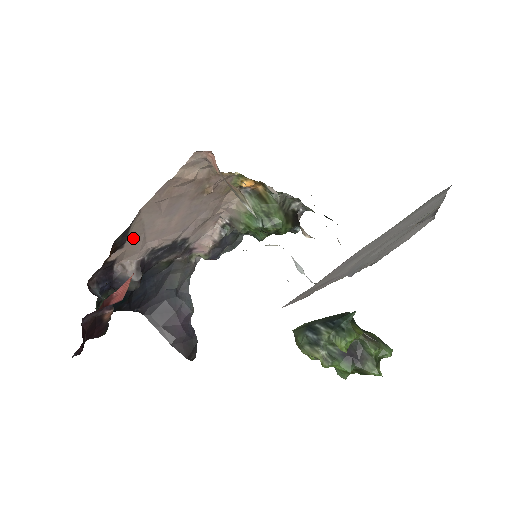
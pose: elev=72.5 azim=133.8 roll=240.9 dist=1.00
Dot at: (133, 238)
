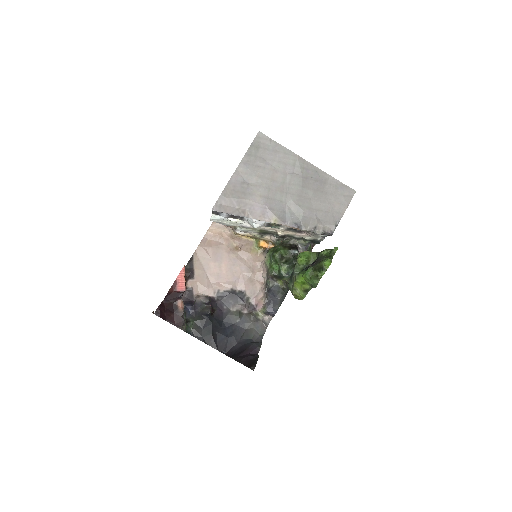
Dot at: (199, 274)
